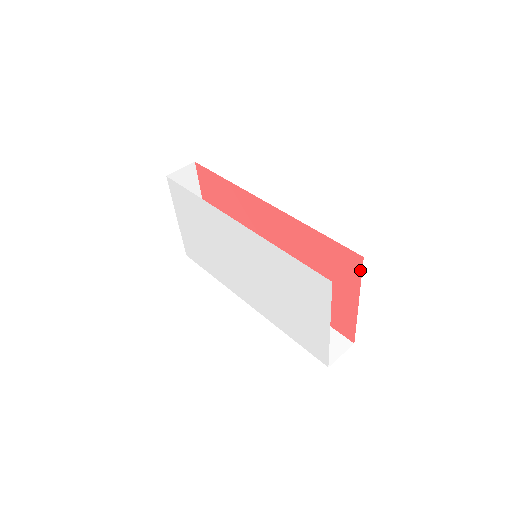
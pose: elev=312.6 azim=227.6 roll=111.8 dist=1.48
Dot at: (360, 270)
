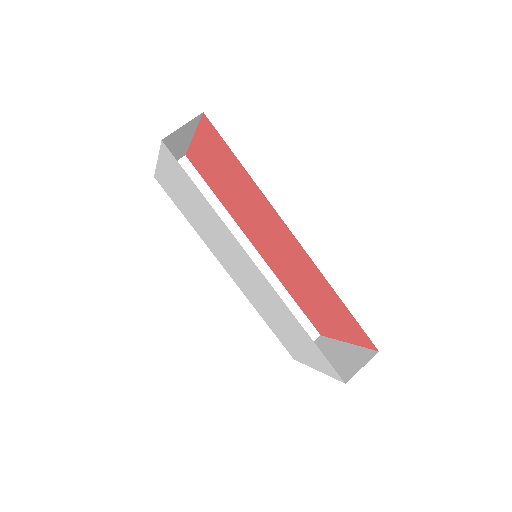
Dot at: (367, 347)
